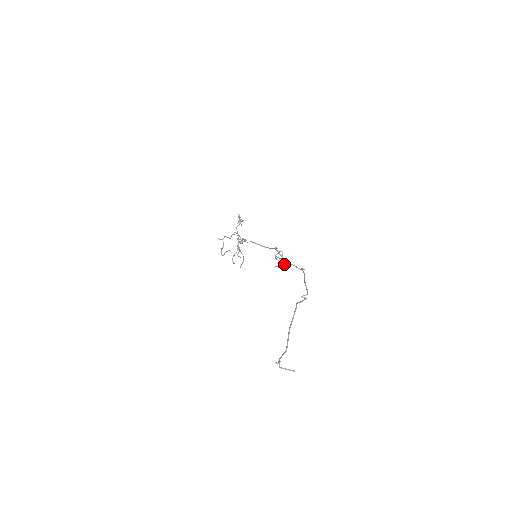
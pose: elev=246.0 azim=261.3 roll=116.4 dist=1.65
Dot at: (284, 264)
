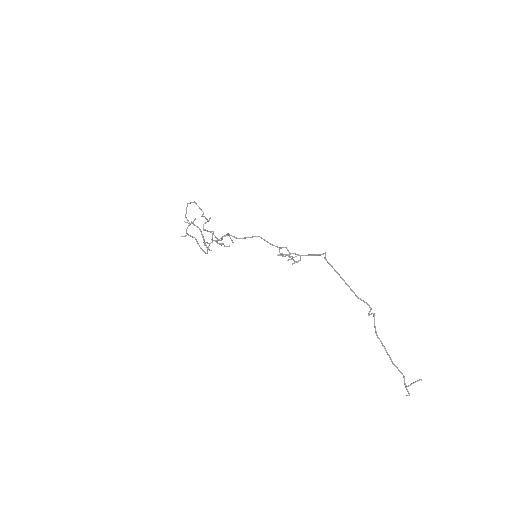
Dot at: occluded
